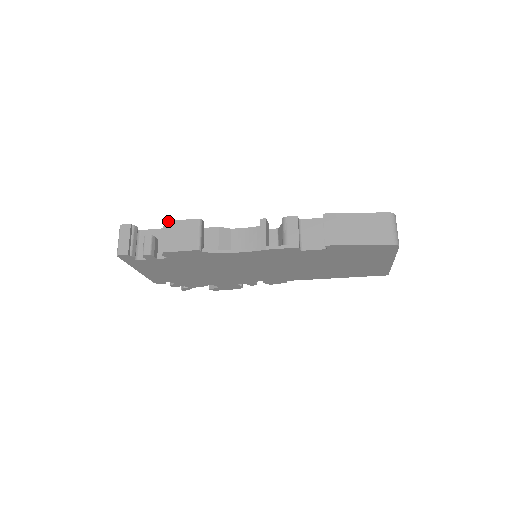
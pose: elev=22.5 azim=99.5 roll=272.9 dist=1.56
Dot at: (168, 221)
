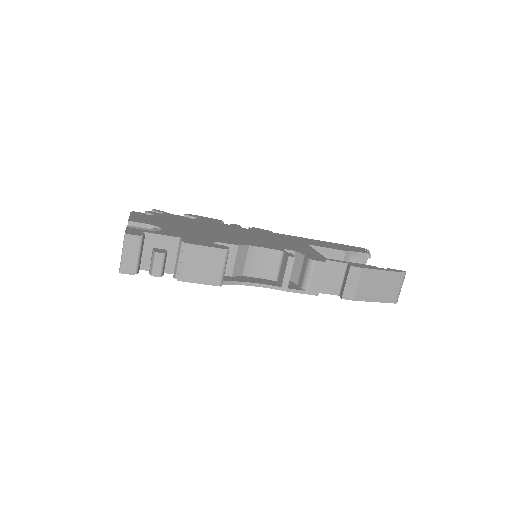
Dot at: (190, 244)
